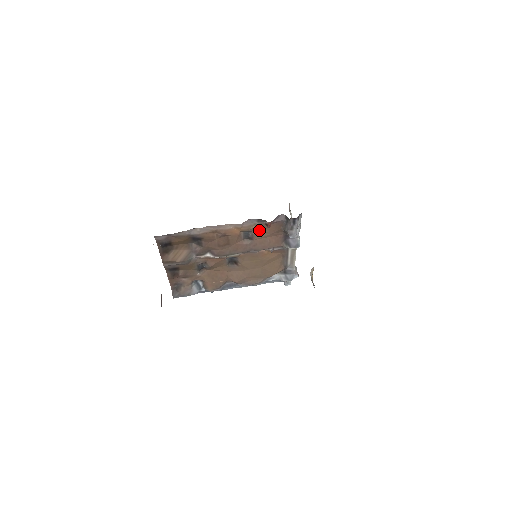
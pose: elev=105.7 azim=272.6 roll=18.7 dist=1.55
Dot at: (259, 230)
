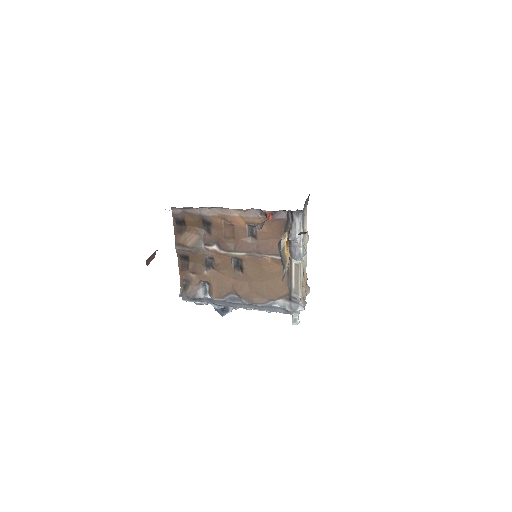
Dot at: (263, 227)
